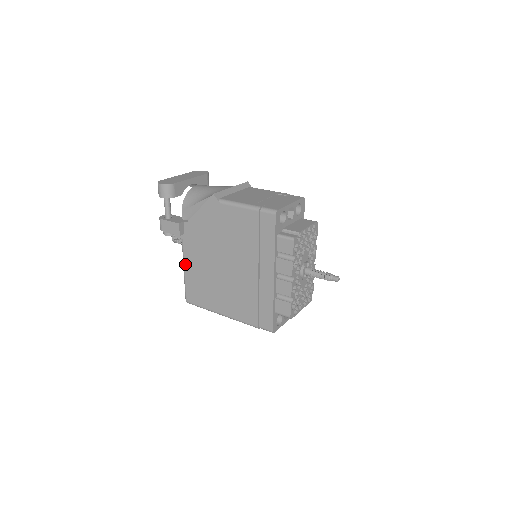
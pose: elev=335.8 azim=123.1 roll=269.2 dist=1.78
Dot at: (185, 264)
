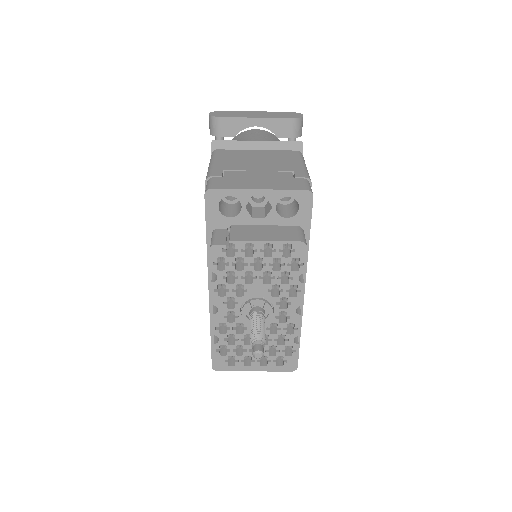
Dot at: occluded
